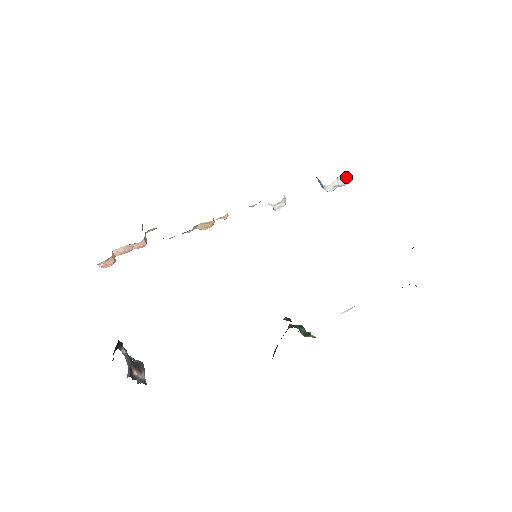
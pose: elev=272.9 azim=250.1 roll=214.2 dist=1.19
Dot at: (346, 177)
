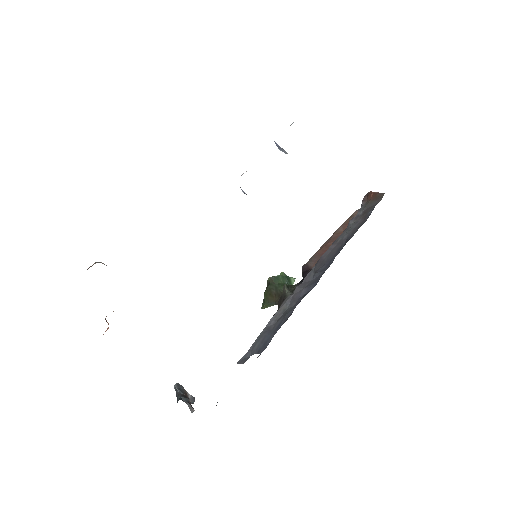
Dot at: occluded
